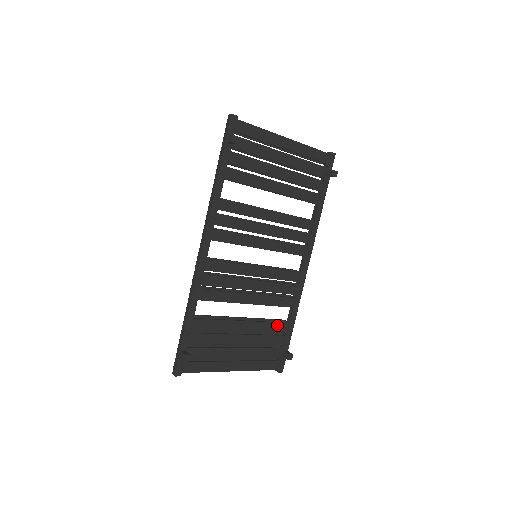
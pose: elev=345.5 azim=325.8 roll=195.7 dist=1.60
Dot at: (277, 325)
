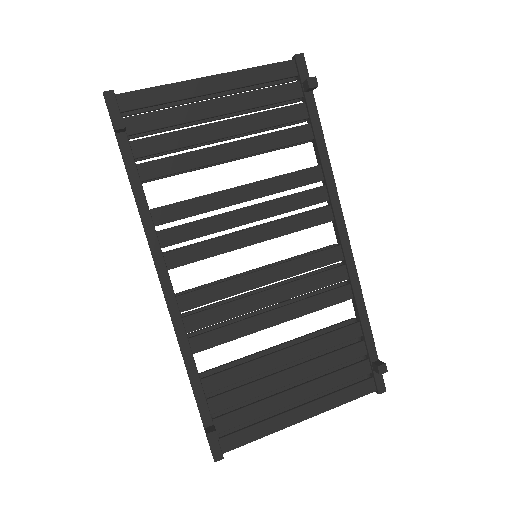
Dot at: (341, 332)
